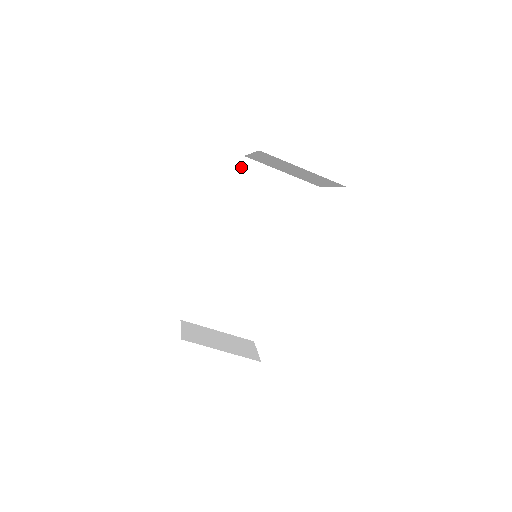
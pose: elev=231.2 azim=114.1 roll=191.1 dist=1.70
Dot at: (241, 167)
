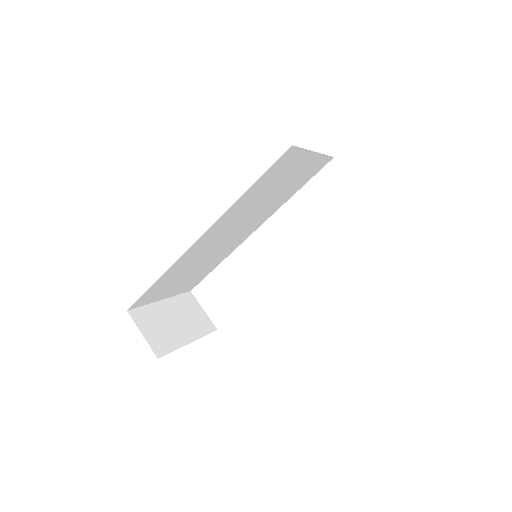
Dot at: (280, 158)
